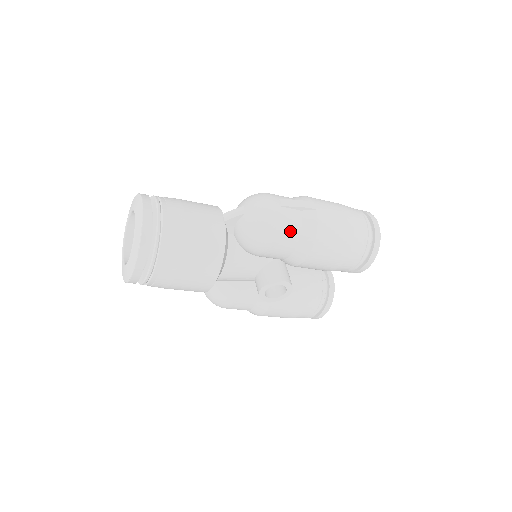
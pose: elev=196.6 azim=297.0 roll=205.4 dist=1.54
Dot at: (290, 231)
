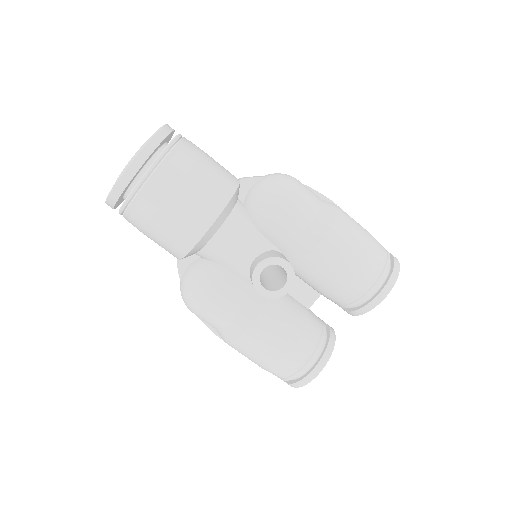
Dot at: (308, 204)
